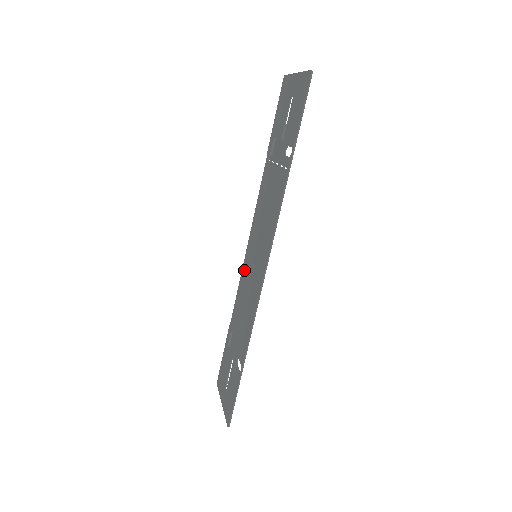
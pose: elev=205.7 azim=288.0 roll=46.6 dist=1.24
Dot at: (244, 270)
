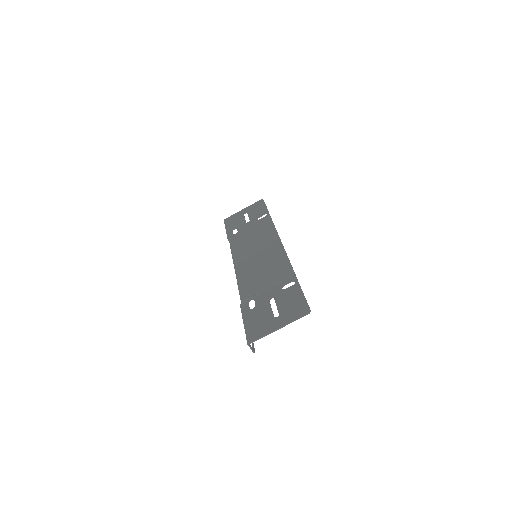
Dot at: (242, 272)
